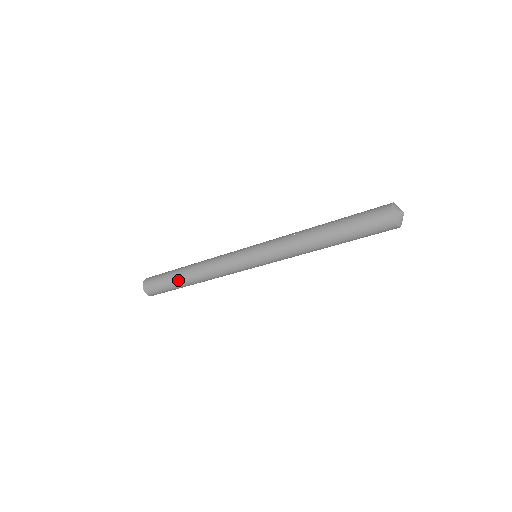
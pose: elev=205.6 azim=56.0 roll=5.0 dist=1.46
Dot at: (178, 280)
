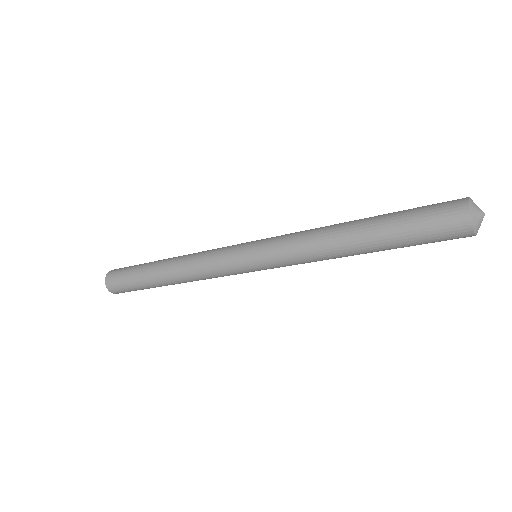
Dot at: (152, 282)
